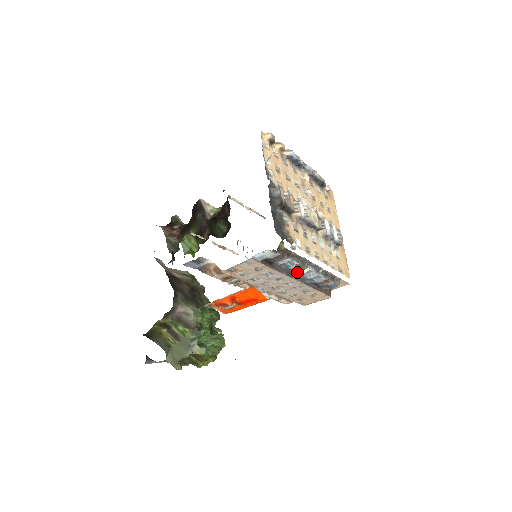
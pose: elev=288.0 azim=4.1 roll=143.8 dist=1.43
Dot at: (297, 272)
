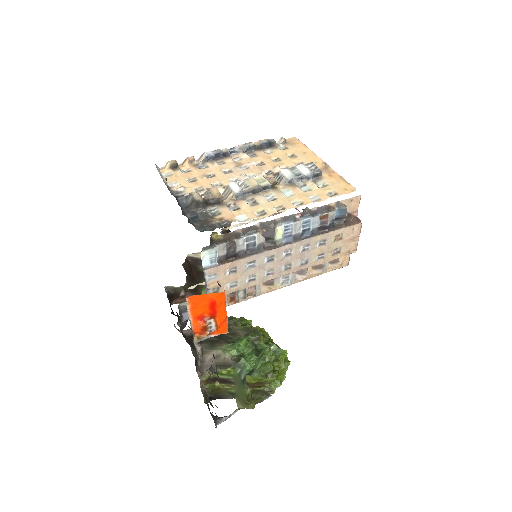
Dot at: (276, 239)
